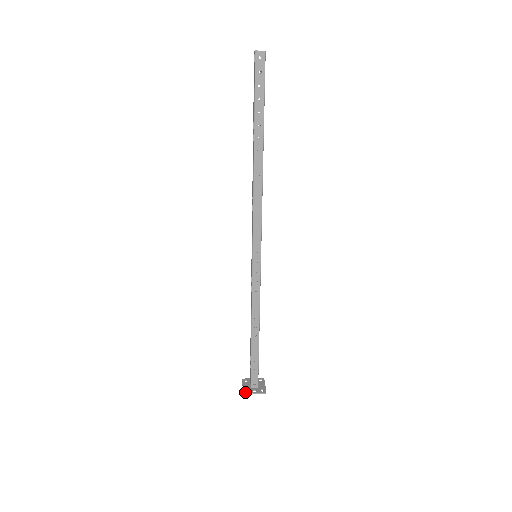
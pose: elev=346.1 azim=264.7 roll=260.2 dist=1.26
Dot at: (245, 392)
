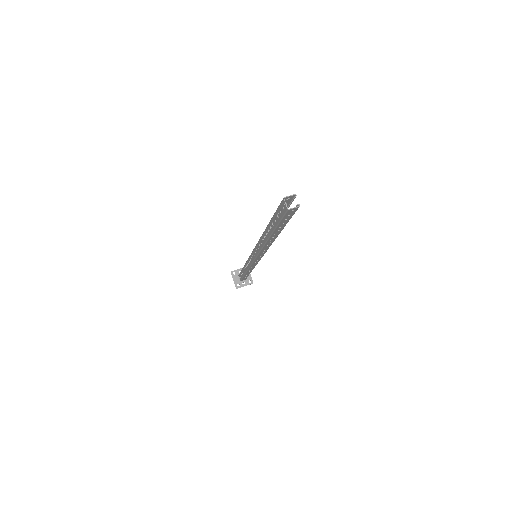
Dot at: (237, 287)
